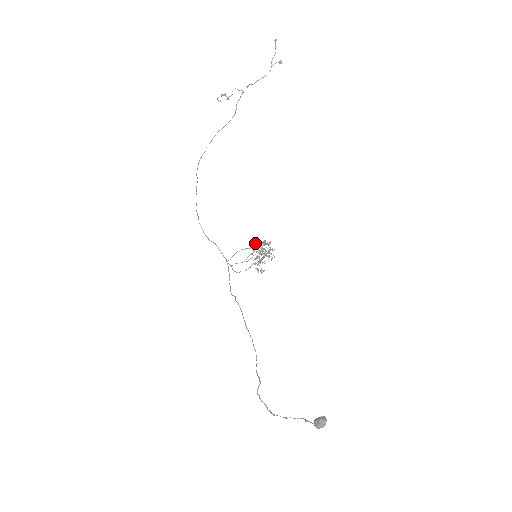
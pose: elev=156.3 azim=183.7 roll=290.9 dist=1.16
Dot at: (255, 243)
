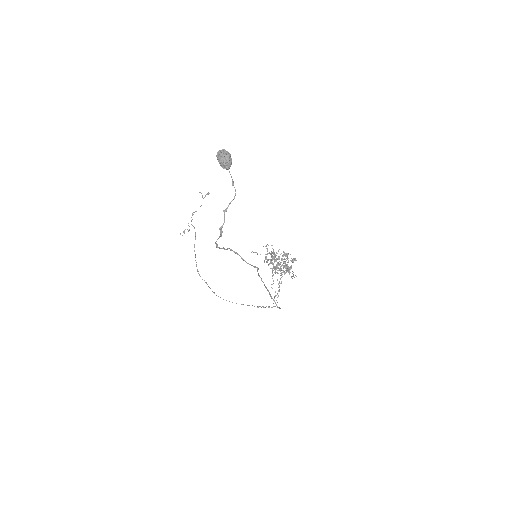
Dot at: occluded
